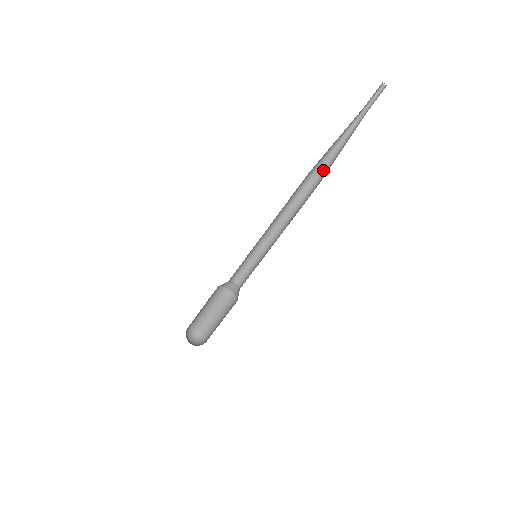
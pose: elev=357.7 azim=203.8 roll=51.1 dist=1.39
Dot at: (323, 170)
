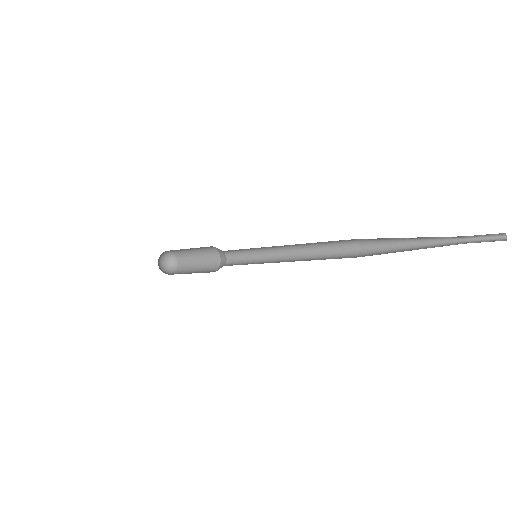
Dot at: (372, 244)
